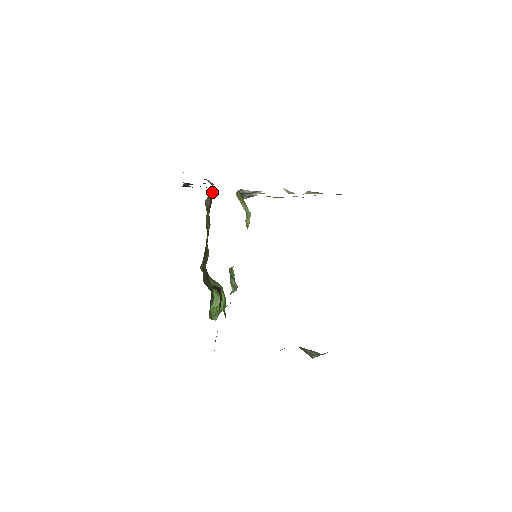
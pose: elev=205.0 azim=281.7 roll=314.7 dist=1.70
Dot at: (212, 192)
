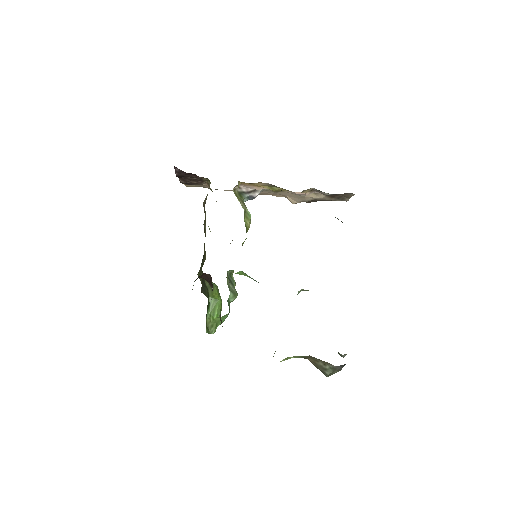
Dot at: occluded
